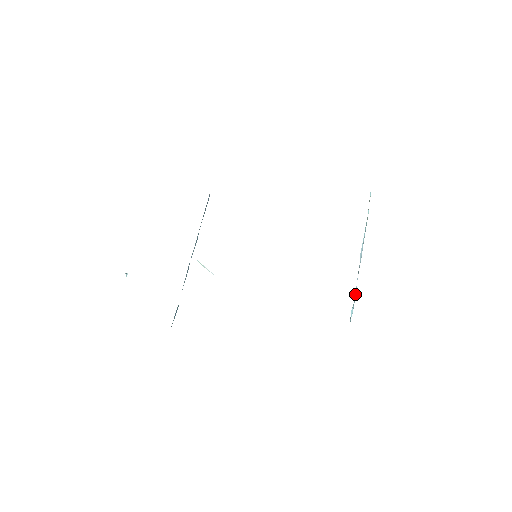
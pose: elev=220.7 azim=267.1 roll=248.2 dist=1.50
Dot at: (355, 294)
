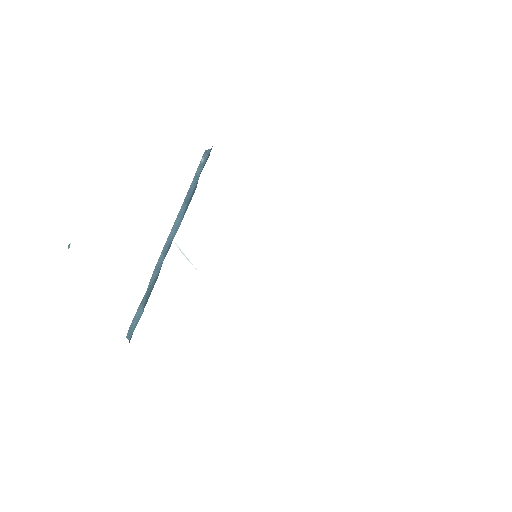
Dot at: occluded
